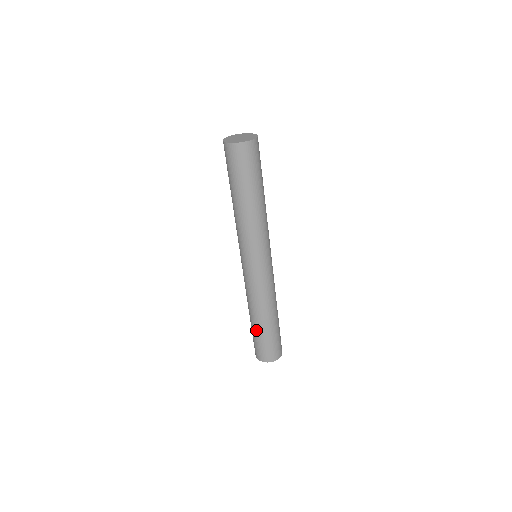
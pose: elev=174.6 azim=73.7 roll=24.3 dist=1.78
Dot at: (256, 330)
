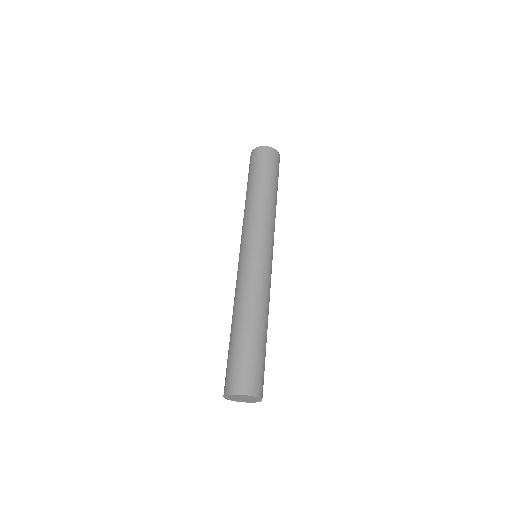
Dot at: (235, 339)
